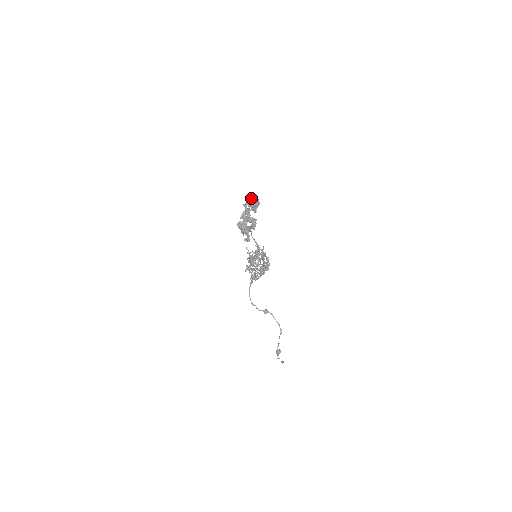
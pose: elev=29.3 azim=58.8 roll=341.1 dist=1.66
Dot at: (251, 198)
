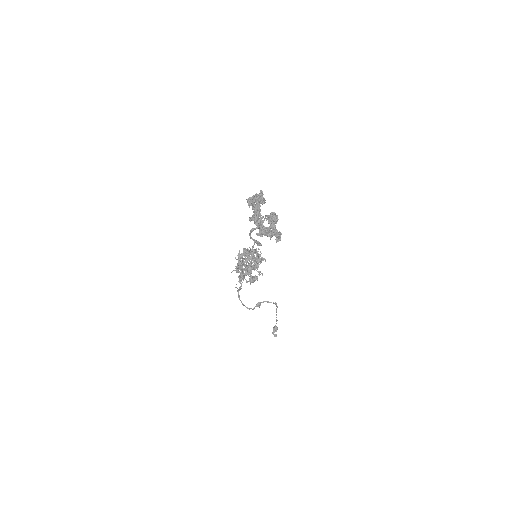
Dot at: (252, 196)
